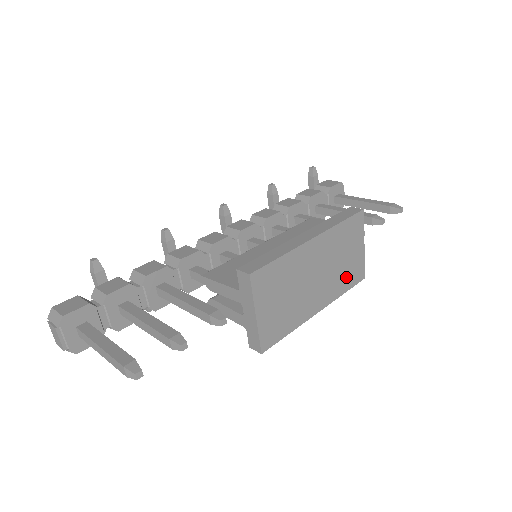
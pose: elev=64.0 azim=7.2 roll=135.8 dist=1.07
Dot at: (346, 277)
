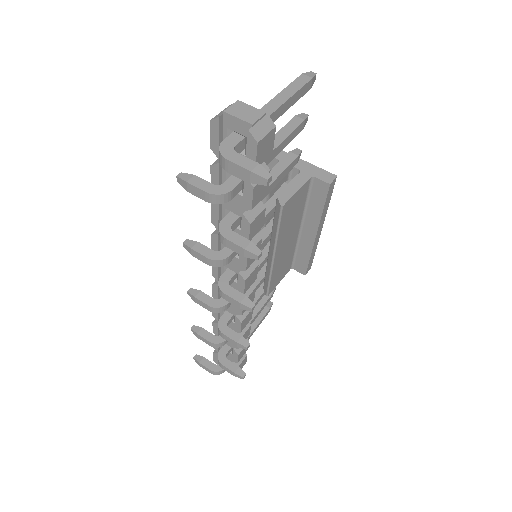
Dot at: occluded
